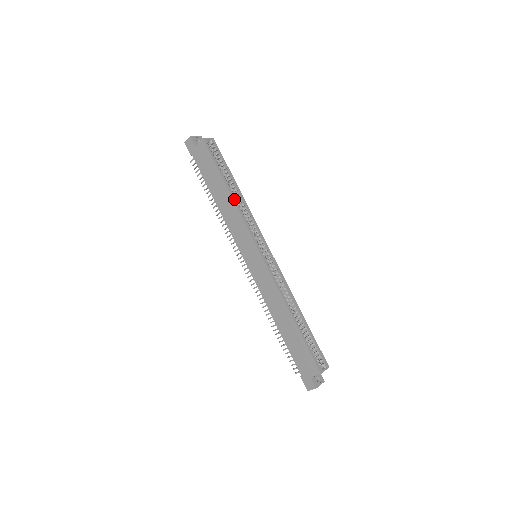
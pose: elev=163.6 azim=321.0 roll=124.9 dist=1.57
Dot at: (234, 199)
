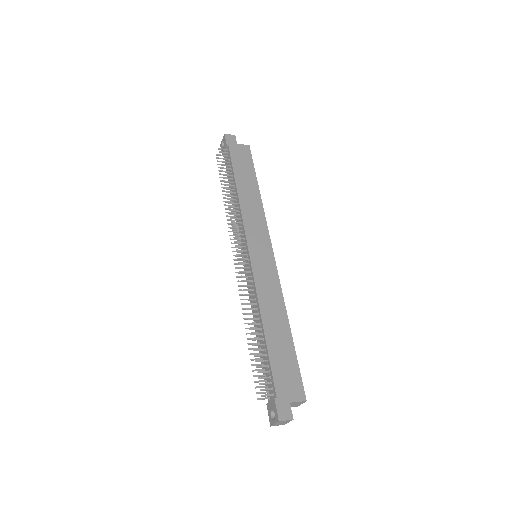
Dot at: (261, 200)
